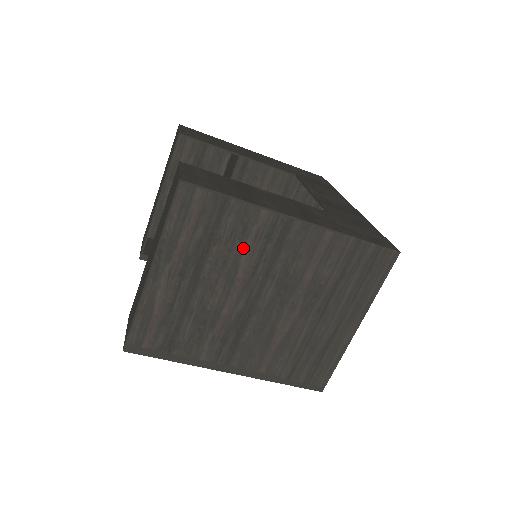
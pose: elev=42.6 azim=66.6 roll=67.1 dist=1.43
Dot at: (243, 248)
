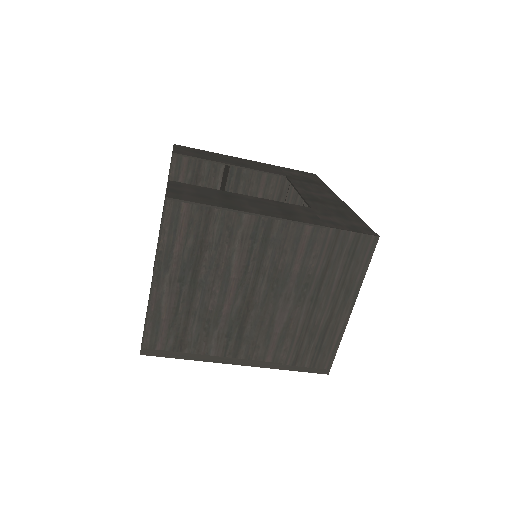
Dot at: (232, 250)
